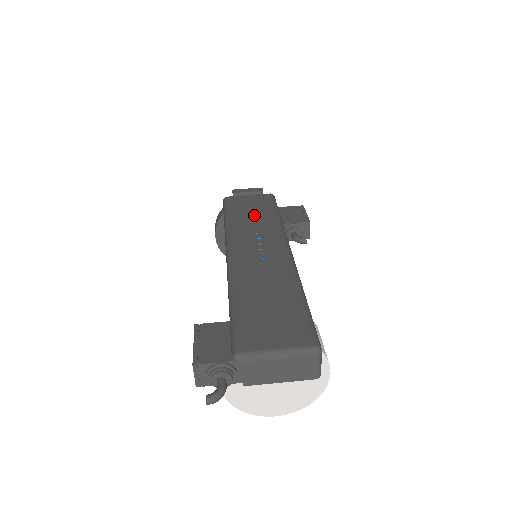
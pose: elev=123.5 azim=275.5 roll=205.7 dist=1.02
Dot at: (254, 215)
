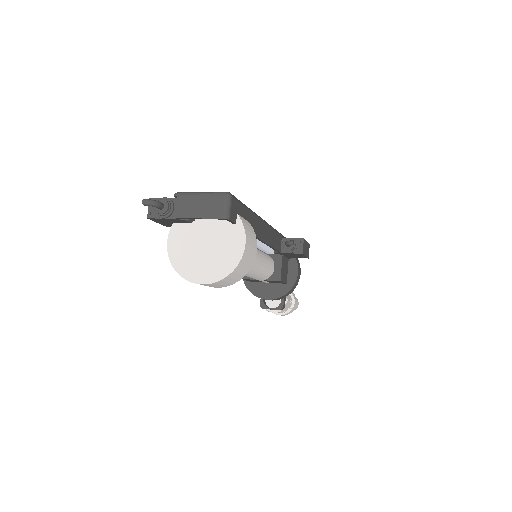
Dot at: occluded
